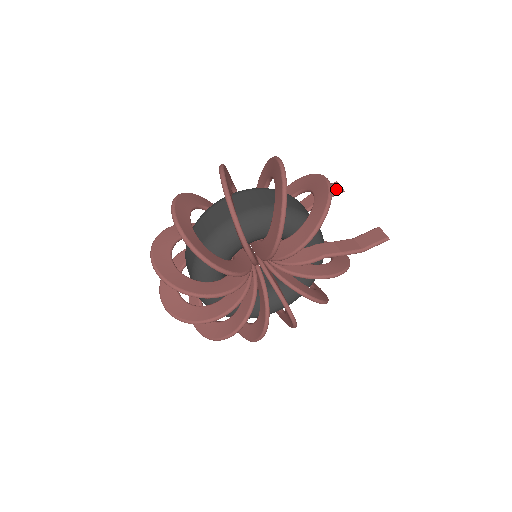
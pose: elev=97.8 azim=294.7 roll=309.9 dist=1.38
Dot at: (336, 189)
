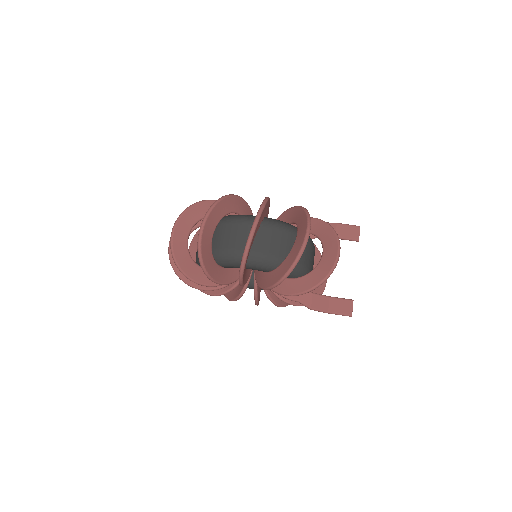
Dot at: (354, 236)
